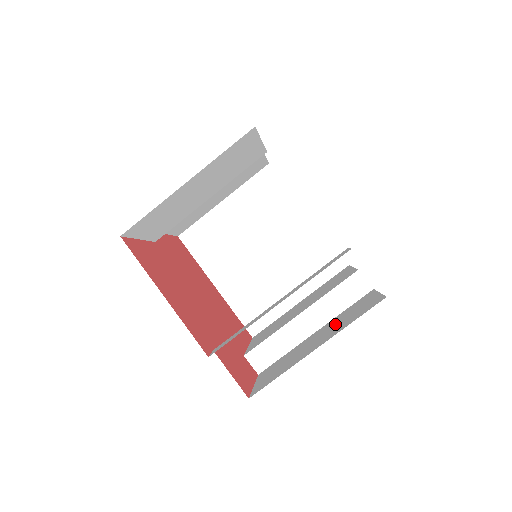
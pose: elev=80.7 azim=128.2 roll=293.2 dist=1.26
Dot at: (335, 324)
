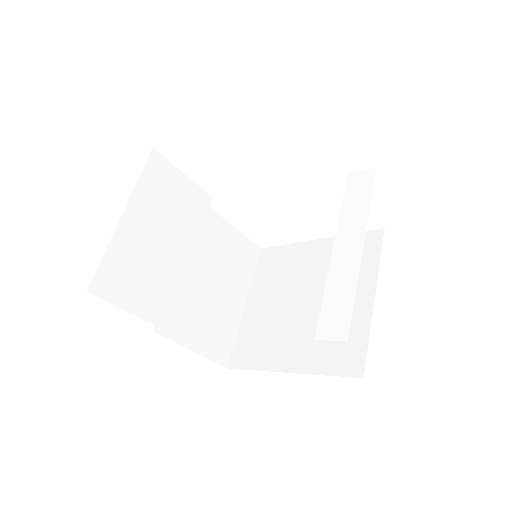
Dot at: occluded
